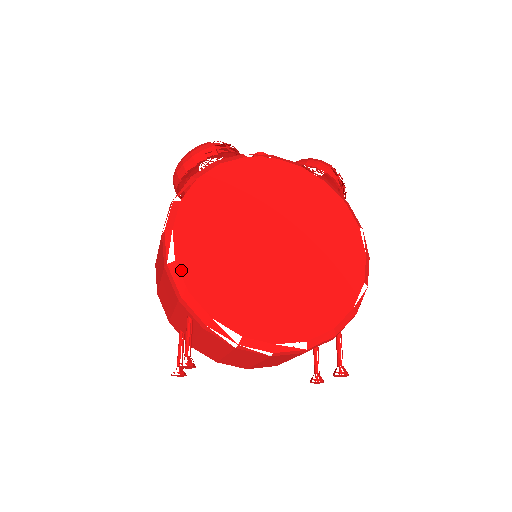
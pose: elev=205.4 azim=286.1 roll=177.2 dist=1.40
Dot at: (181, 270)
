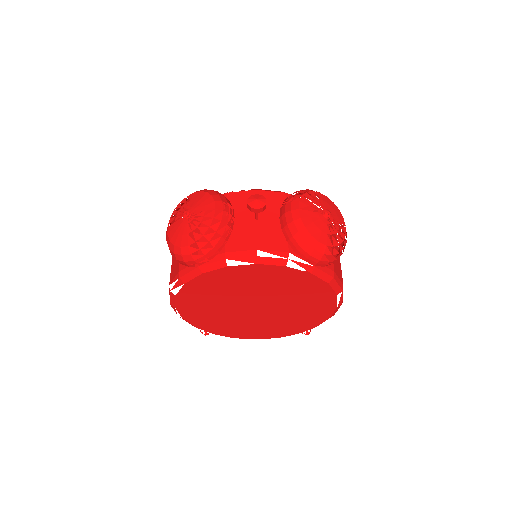
Dot at: (188, 321)
